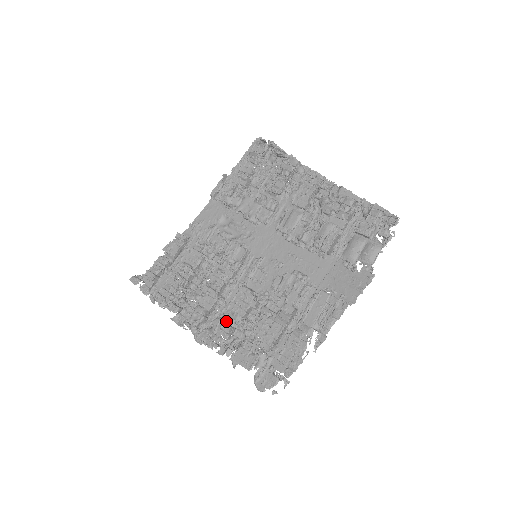
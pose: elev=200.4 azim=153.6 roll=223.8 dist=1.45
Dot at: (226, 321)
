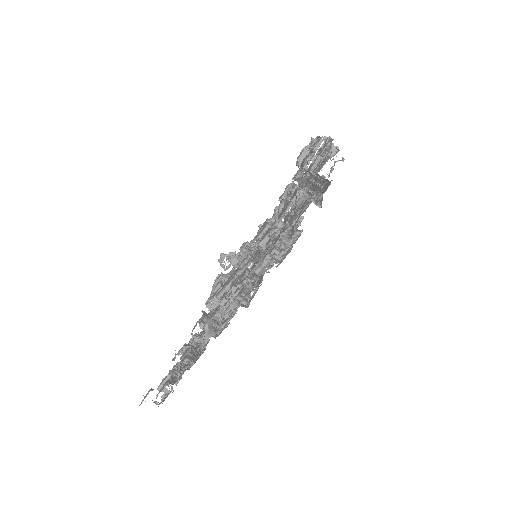
Dot at: occluded
